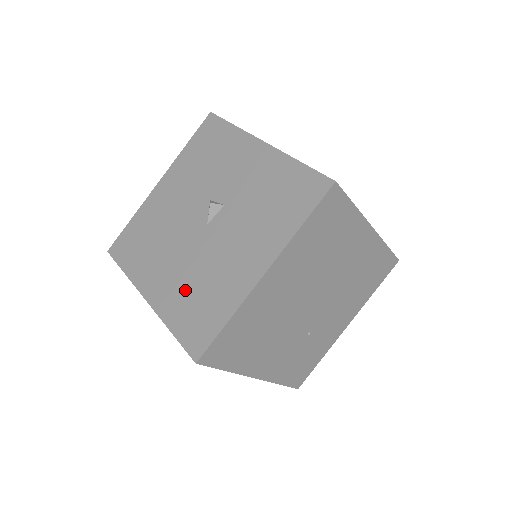
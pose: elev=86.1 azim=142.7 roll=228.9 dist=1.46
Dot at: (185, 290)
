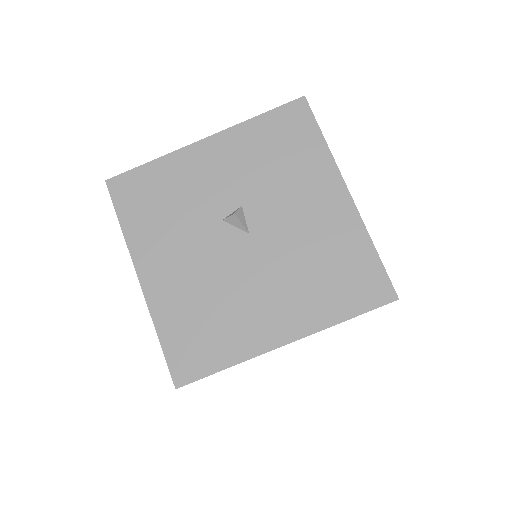
Dot at: (309, 286)
